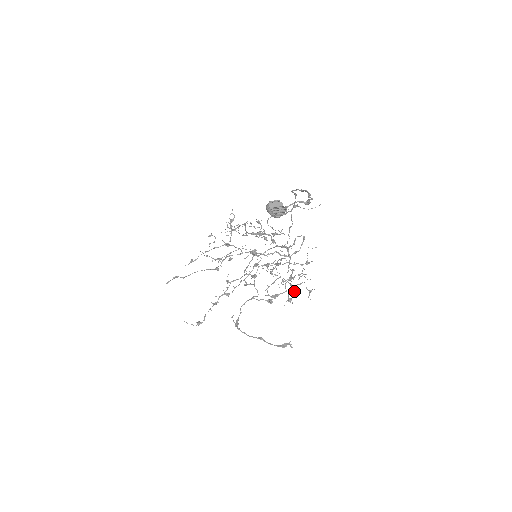
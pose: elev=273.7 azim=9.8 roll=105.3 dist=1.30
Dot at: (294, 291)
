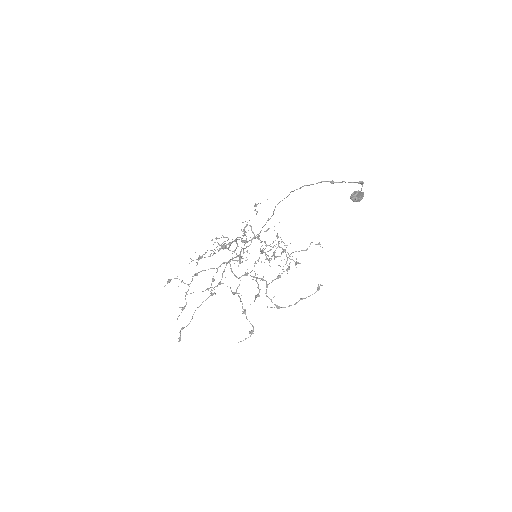
Dot at: occluded
